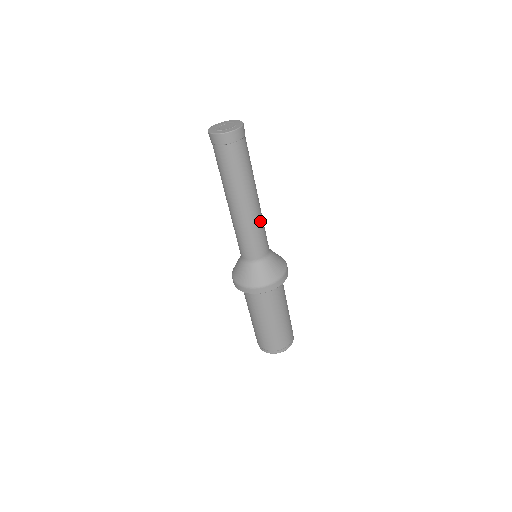
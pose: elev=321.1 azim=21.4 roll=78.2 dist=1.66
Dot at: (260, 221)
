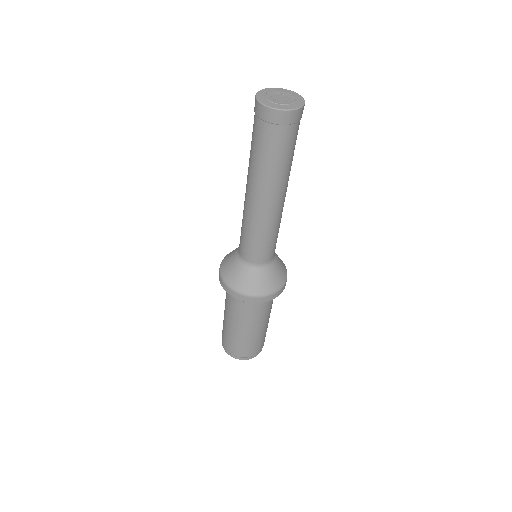
Dot at: occluded
